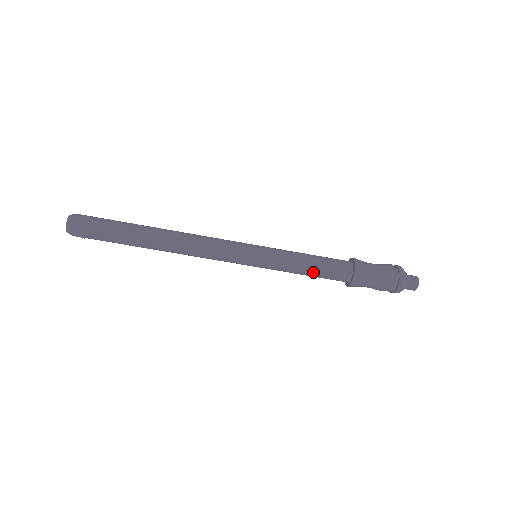
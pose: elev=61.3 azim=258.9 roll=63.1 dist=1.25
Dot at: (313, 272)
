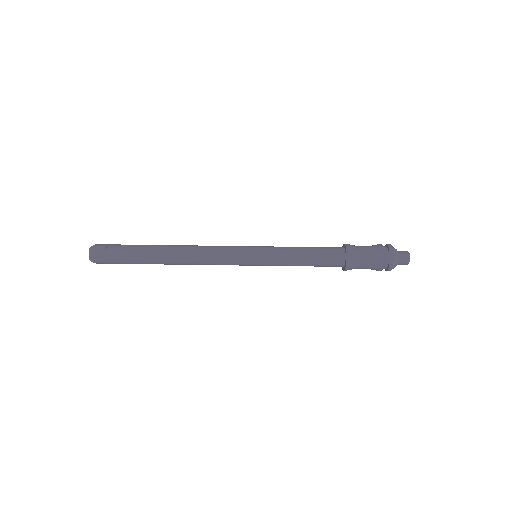
Dot at: (309, 249)
